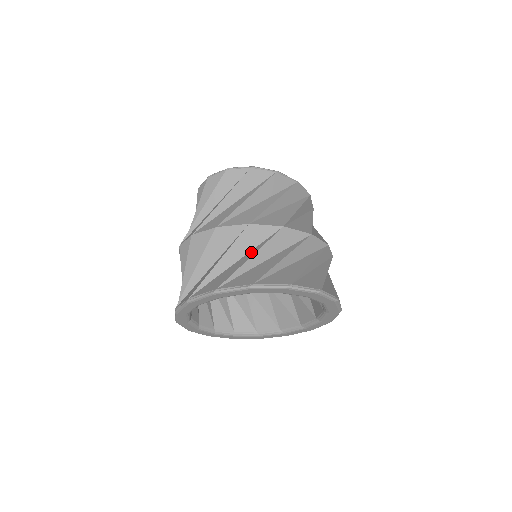
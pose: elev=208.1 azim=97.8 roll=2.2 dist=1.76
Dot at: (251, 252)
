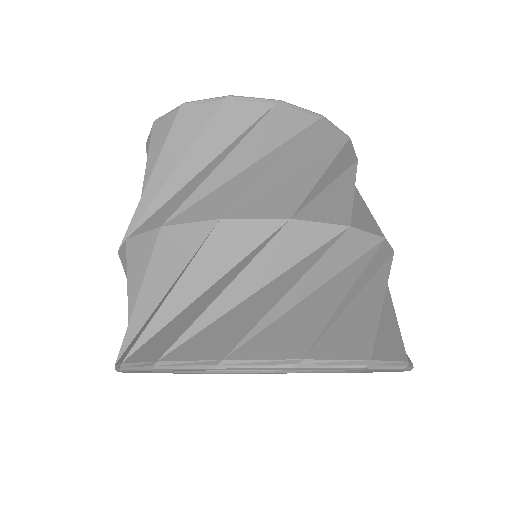
Dot at: (228, 275)
